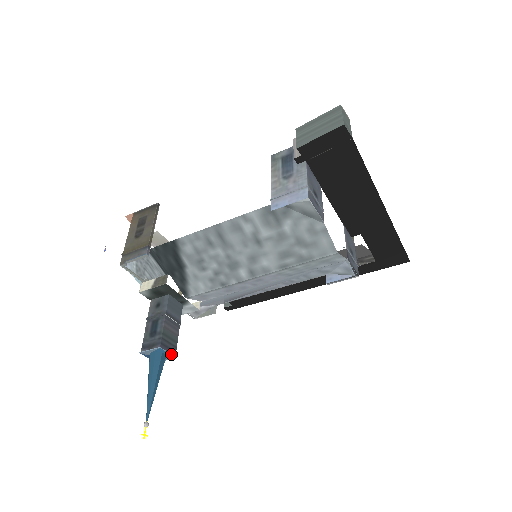
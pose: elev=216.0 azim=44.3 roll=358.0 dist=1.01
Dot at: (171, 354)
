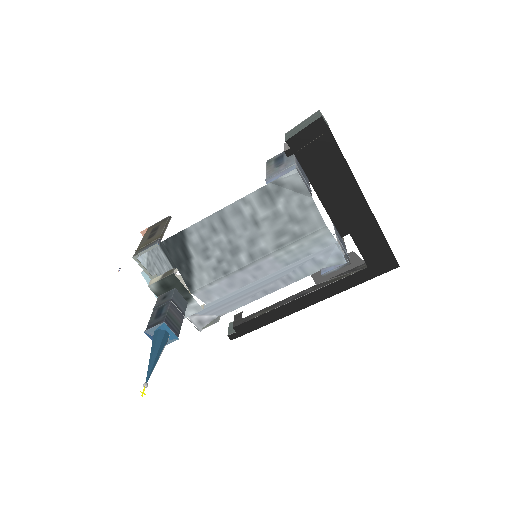
Dot at: (174, 333)
